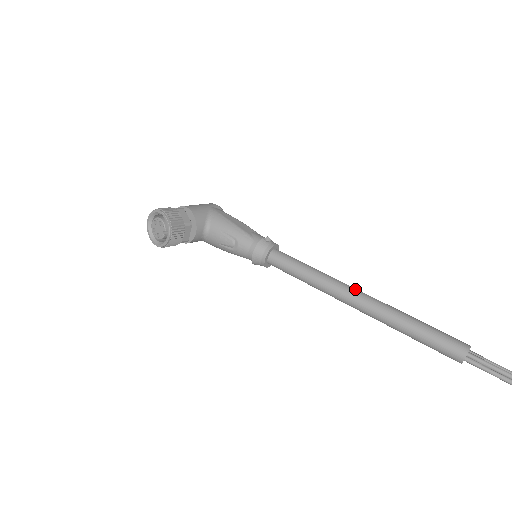
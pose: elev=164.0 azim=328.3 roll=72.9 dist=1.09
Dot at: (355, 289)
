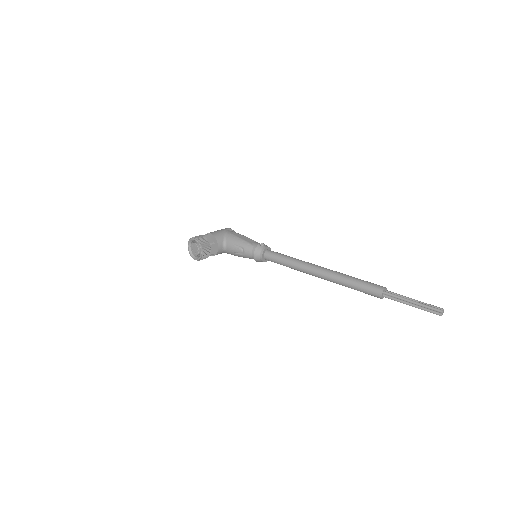
Dot at: (317, 266)
